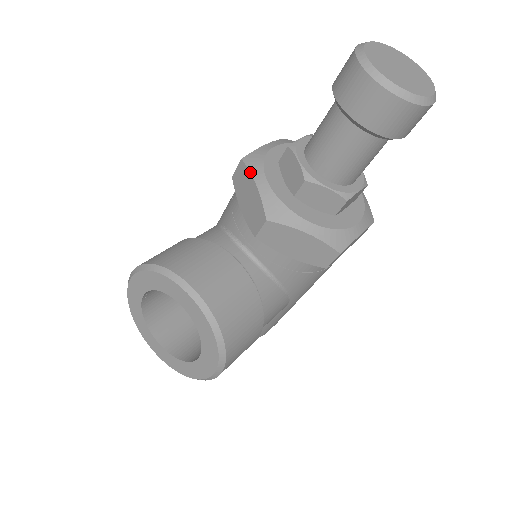
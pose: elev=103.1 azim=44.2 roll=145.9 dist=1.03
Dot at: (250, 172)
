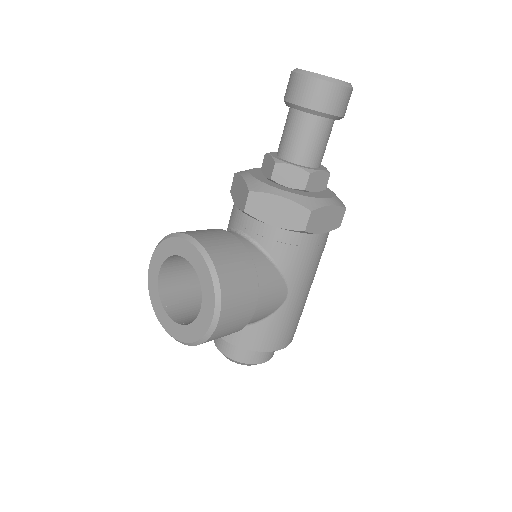
Dot at: (239, 174)
